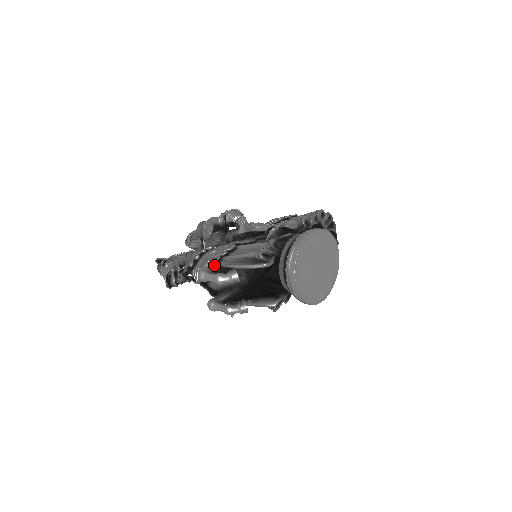
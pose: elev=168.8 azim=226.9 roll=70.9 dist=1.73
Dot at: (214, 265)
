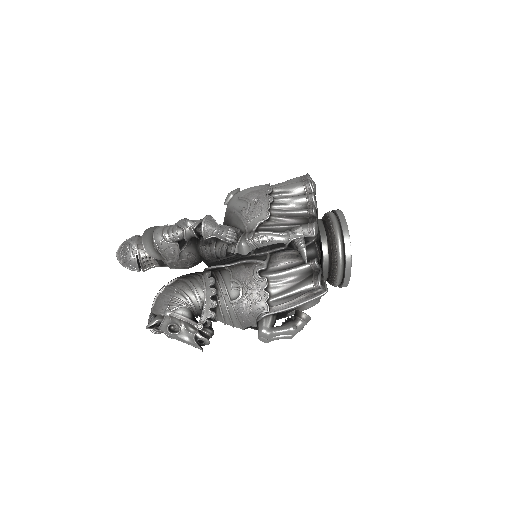
Dot at: (268, 315)
